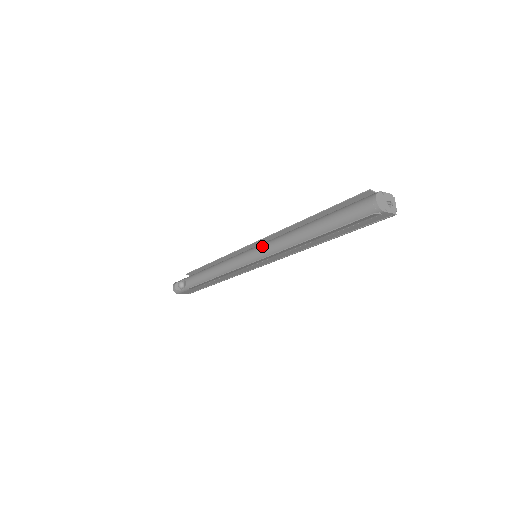
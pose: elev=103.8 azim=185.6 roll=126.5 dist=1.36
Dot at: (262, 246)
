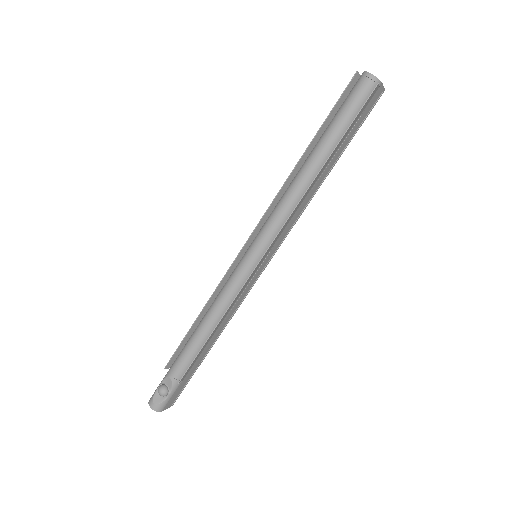
Dot at: (264, 229)
